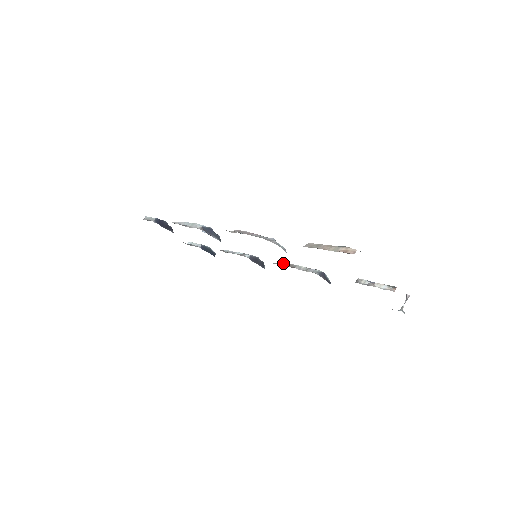
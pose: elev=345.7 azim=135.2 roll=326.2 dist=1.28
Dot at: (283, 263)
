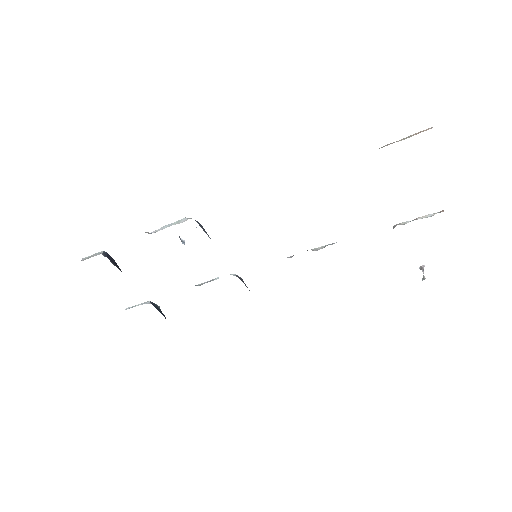
Dot at: (290, 256)
